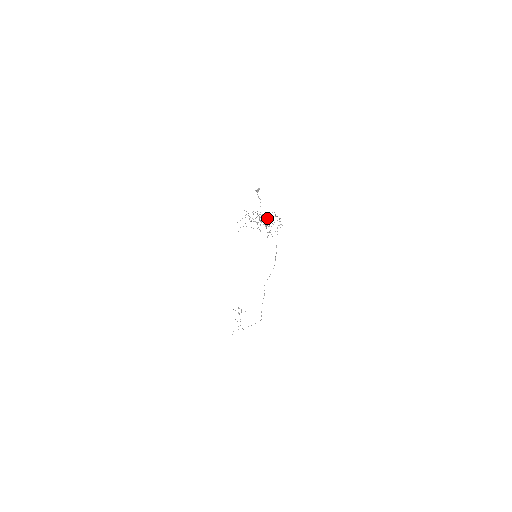
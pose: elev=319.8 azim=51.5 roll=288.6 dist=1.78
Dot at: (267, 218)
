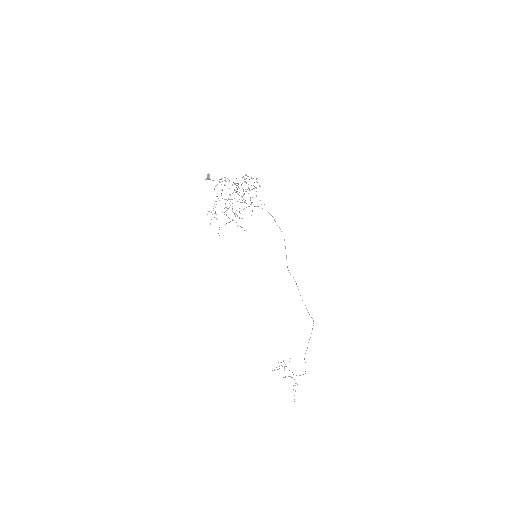
Dot at: occluded
